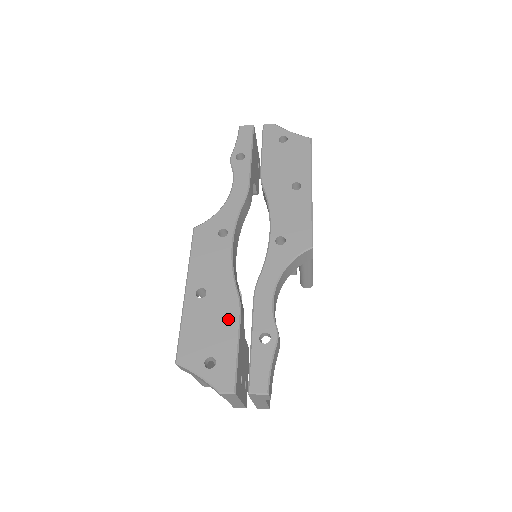
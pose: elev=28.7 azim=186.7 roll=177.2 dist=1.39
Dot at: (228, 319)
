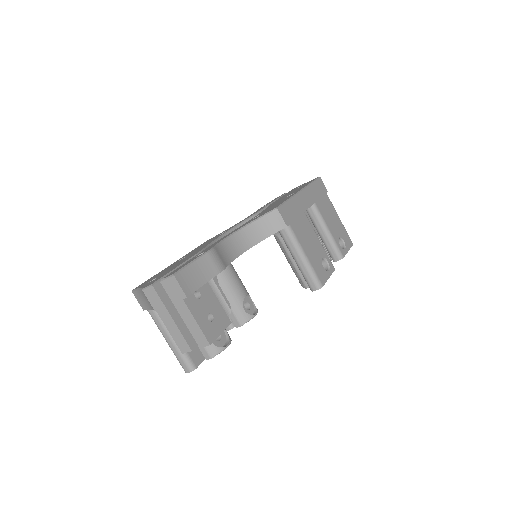
Dot at: (186, 259)
